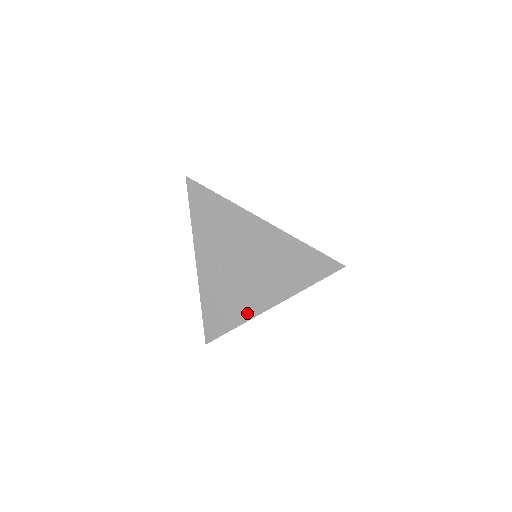
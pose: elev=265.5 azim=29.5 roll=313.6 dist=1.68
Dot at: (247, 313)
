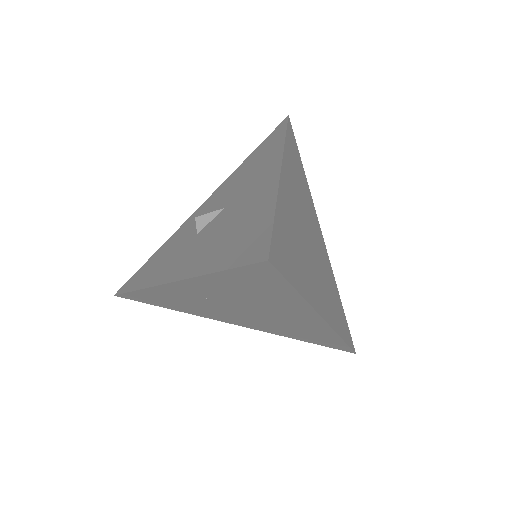
Dot at: (204, 316)
